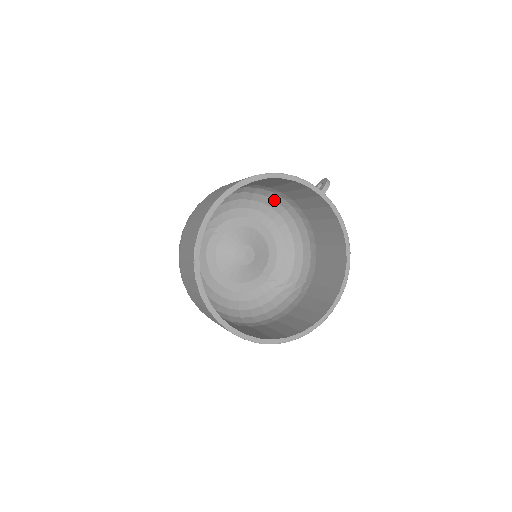
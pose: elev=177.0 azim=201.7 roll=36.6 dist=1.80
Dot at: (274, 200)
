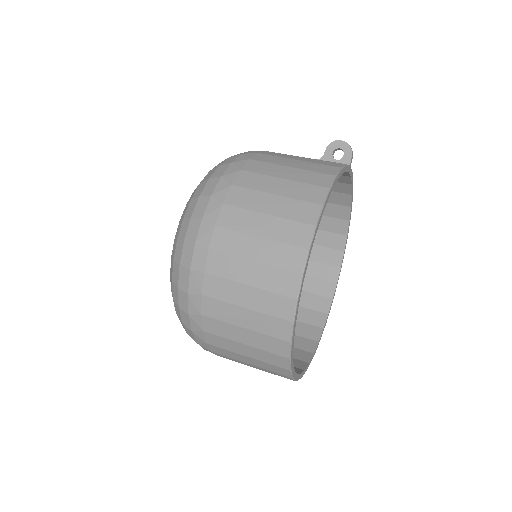
Dot at: occluded
